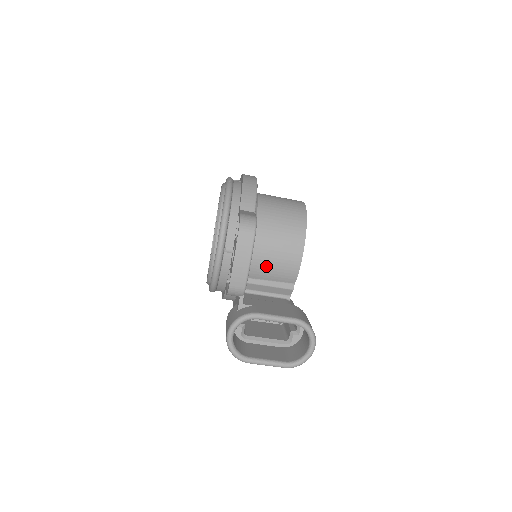
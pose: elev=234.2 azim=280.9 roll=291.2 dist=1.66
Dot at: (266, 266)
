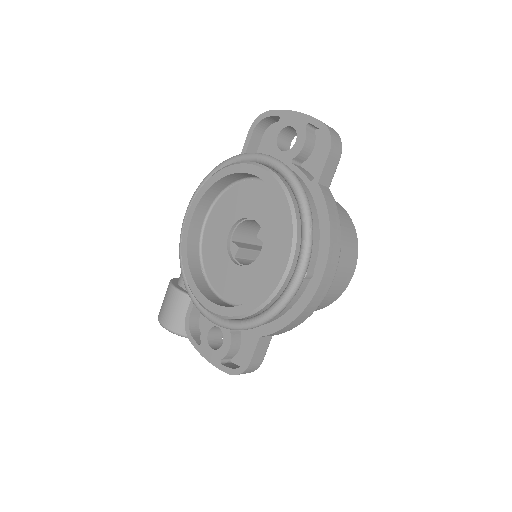
Dot at: occluded
